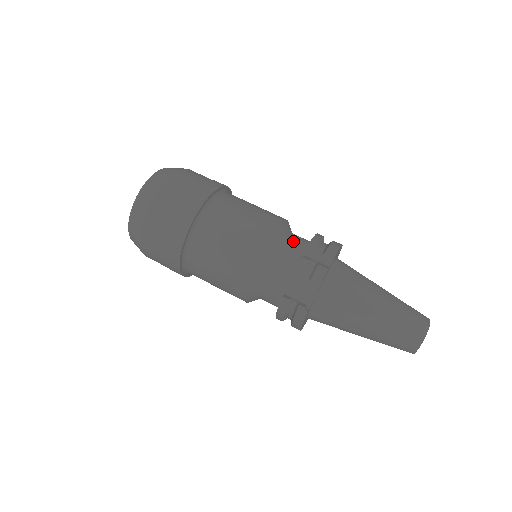
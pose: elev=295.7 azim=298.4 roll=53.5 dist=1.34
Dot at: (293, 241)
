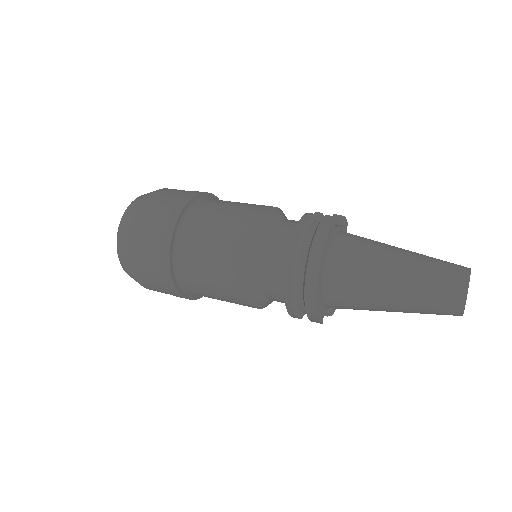
Dot at: occluded
